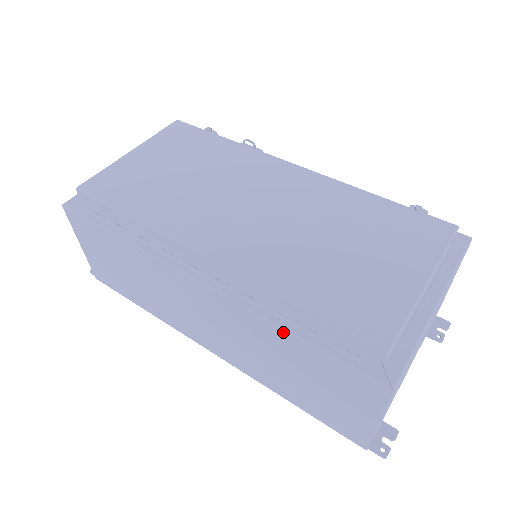
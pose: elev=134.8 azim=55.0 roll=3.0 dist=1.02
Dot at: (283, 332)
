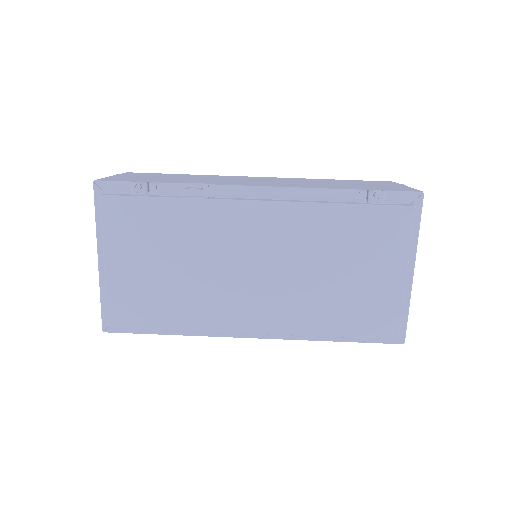
Dot at: (328, 340)
